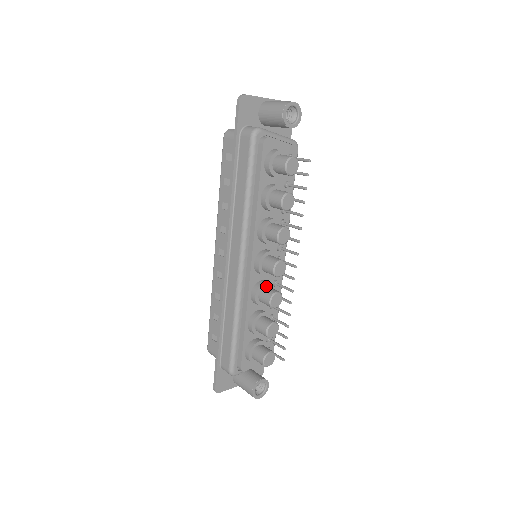
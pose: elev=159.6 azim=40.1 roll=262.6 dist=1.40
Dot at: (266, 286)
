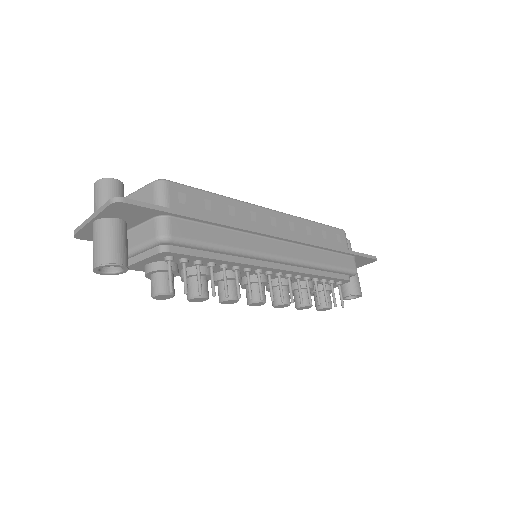
Dot at: (273, 288)
